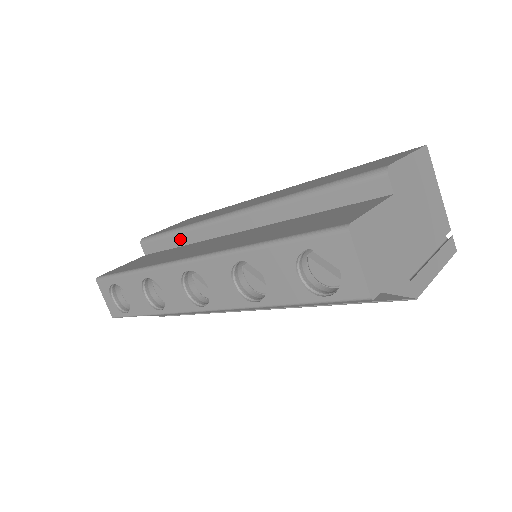
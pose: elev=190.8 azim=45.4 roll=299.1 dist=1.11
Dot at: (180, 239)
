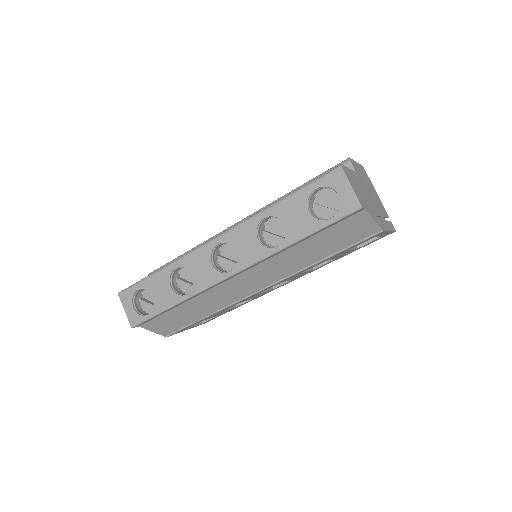
Dot at: occluded
